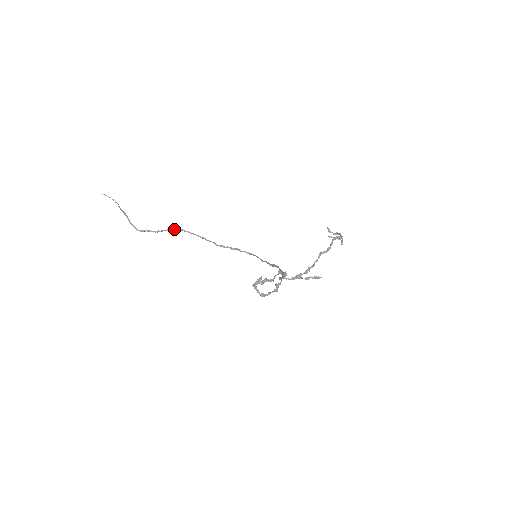
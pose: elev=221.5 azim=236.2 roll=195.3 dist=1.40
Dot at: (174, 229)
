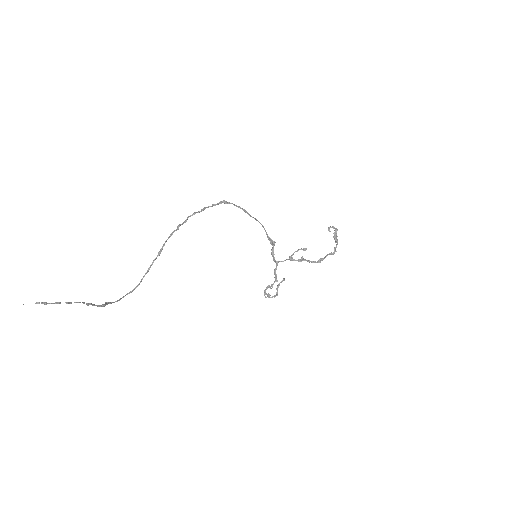
Dot at: occluded
